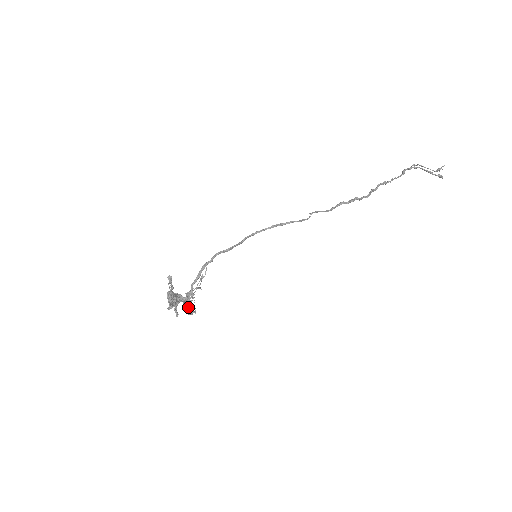
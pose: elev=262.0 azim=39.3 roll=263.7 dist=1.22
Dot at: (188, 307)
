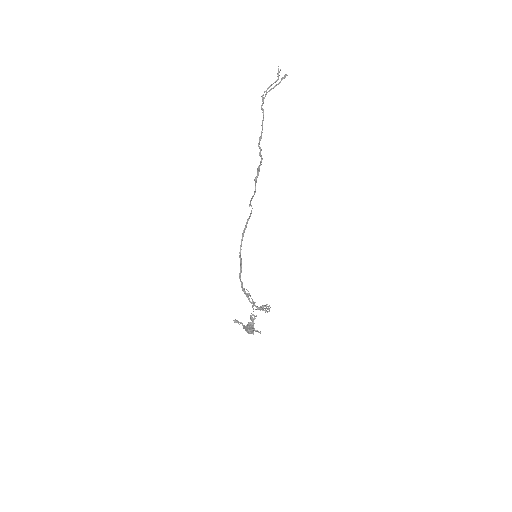
Dot at: (263, 310)
